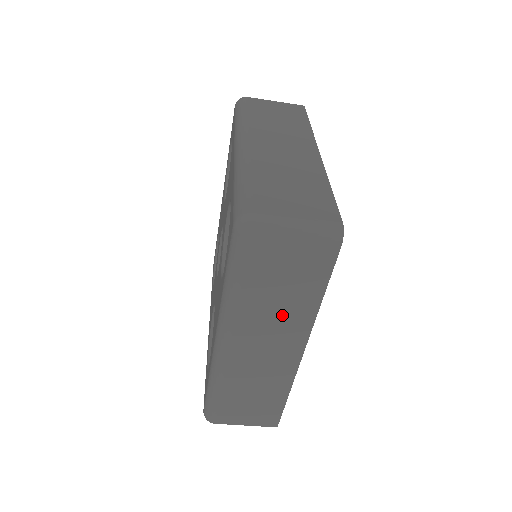
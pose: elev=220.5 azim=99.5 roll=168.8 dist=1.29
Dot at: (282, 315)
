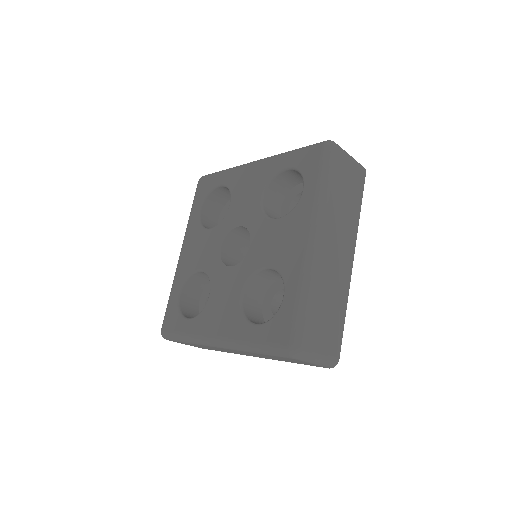
Dot at: (266, 357)
